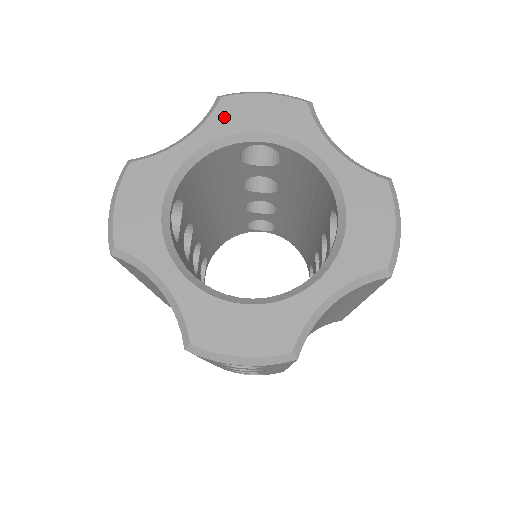
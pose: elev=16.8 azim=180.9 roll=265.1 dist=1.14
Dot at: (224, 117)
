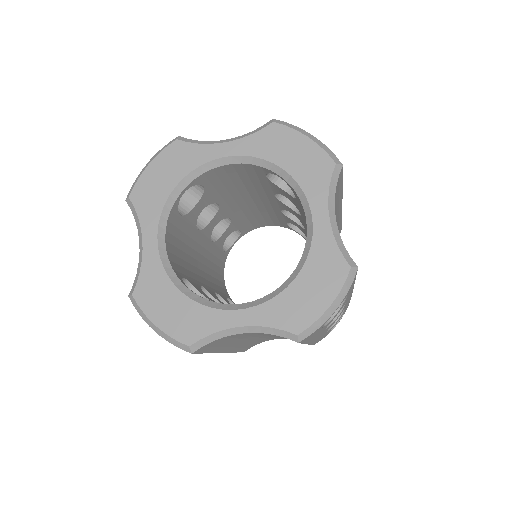
Dot at: (264, 140)
